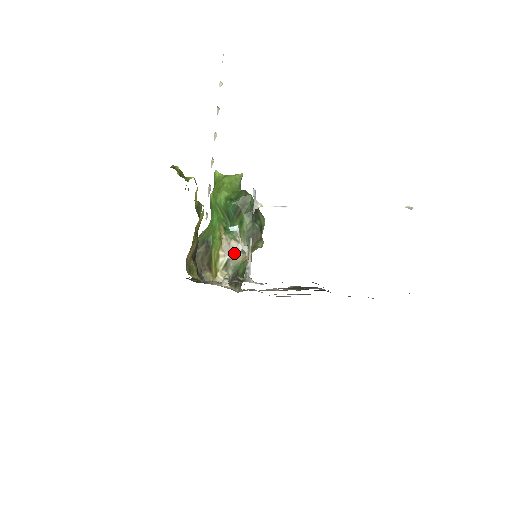
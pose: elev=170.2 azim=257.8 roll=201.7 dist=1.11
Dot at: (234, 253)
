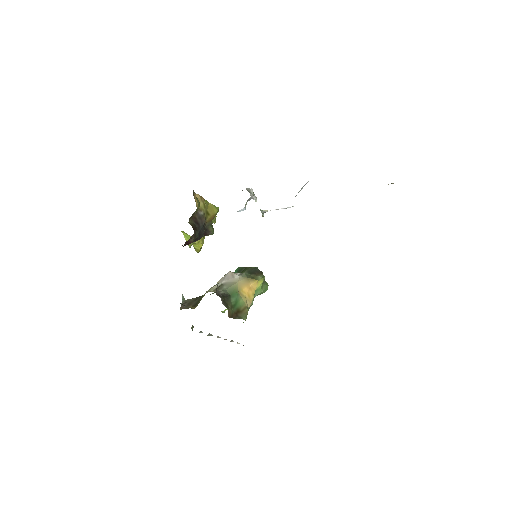
Dot at: (231, 278)
